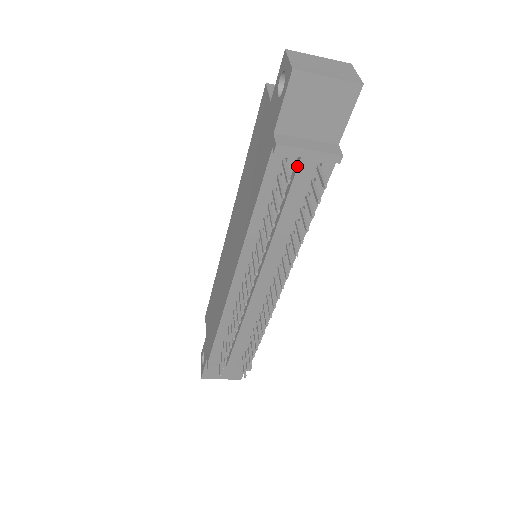
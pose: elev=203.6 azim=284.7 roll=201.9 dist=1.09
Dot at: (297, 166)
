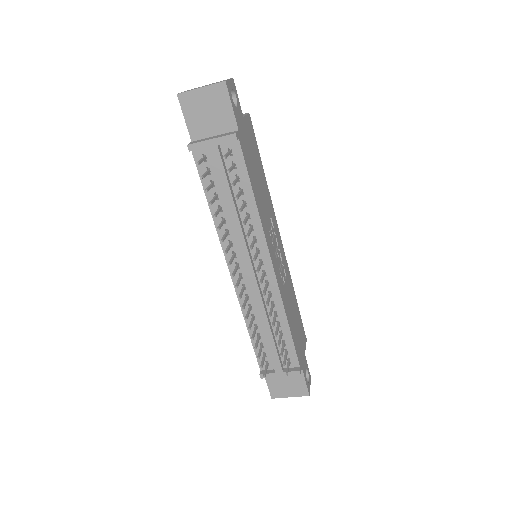
Dot at: (211, 155)
